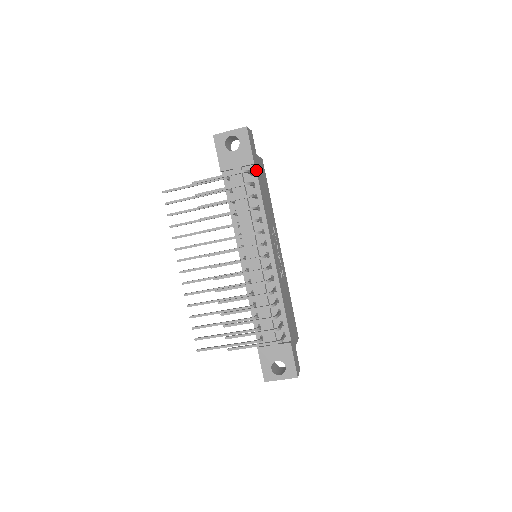
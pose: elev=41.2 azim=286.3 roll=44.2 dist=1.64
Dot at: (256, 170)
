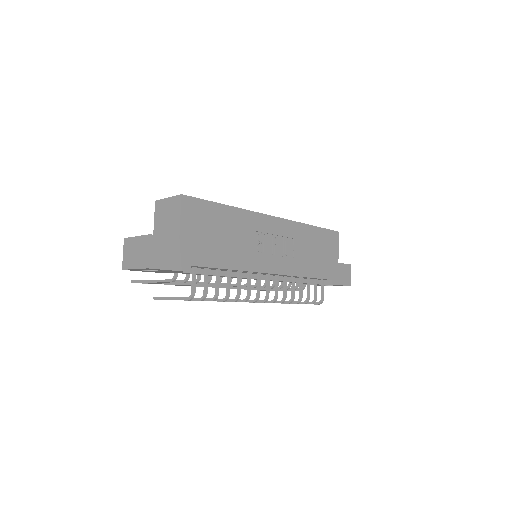
Dot at: occluded
